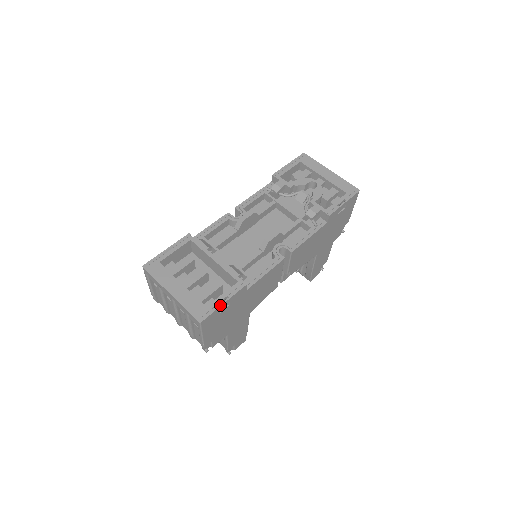
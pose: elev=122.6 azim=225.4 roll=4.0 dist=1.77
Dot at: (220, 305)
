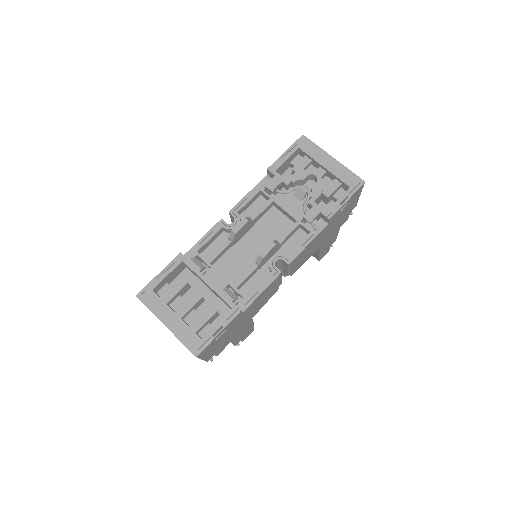
Dot at: (215, 336)
